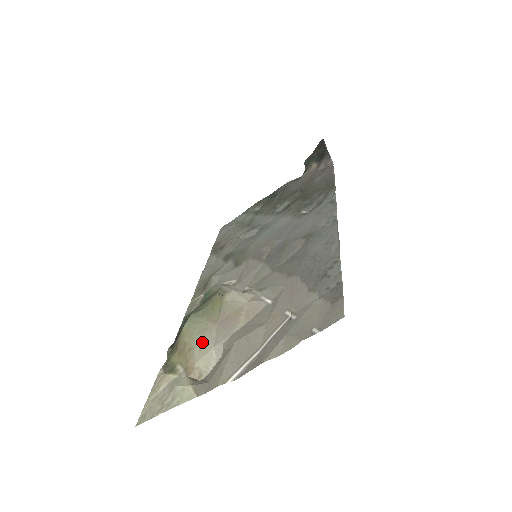
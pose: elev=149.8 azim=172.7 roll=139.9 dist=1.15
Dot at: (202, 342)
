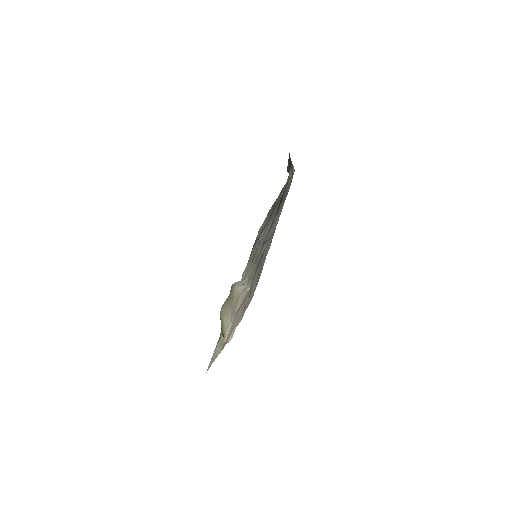
Dot at: (226, 321)
